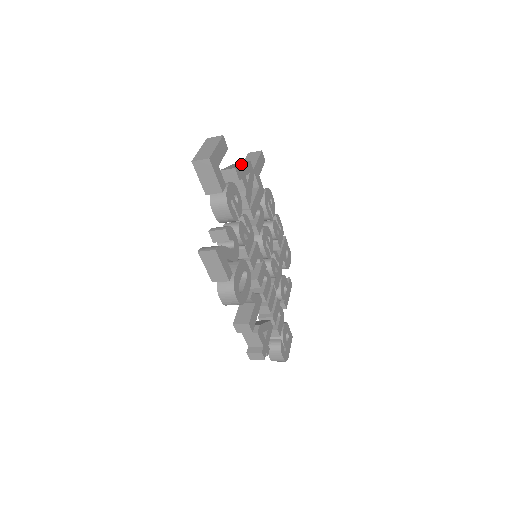
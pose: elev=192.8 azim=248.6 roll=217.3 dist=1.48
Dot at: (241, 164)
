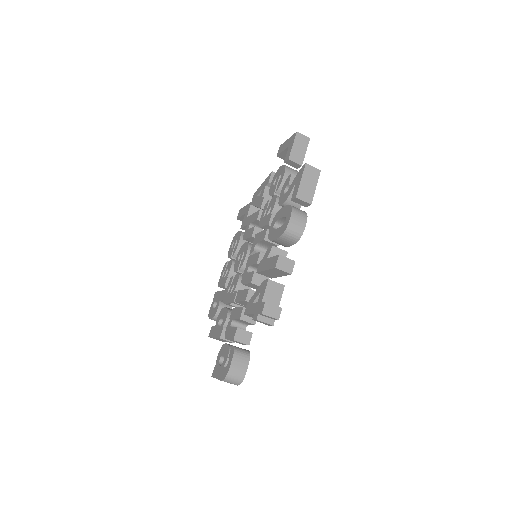
Dot at: occluded
